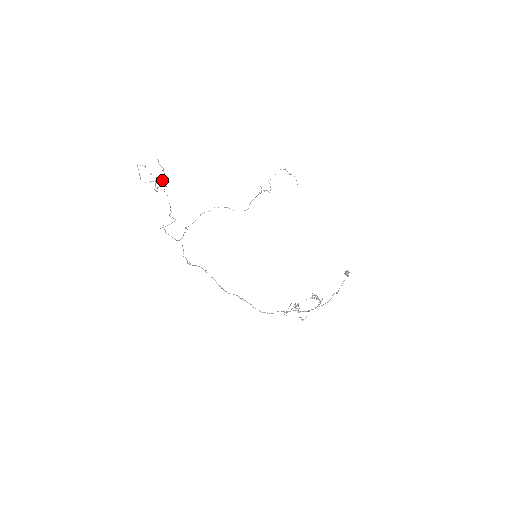
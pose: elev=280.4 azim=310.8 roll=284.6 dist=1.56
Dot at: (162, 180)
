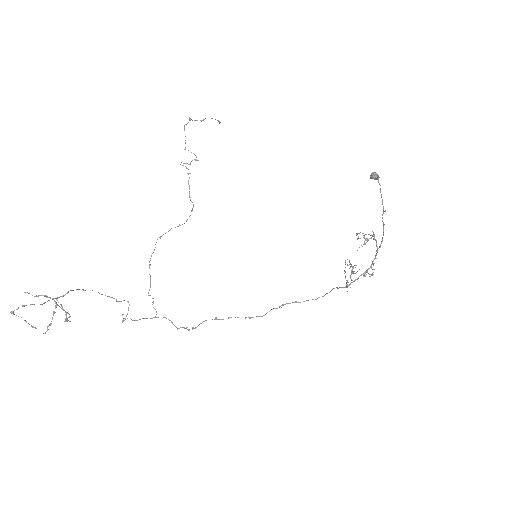
Dot at: occluded
